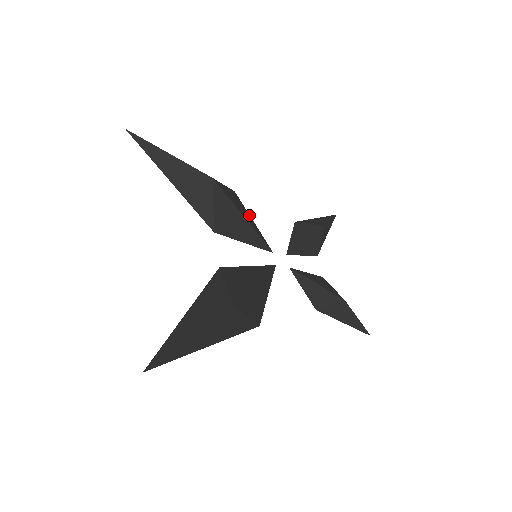
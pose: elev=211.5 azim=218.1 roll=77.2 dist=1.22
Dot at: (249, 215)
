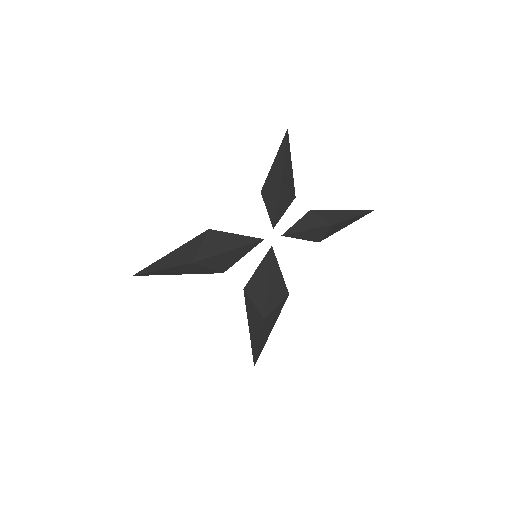
Dot at: (230, 234)
